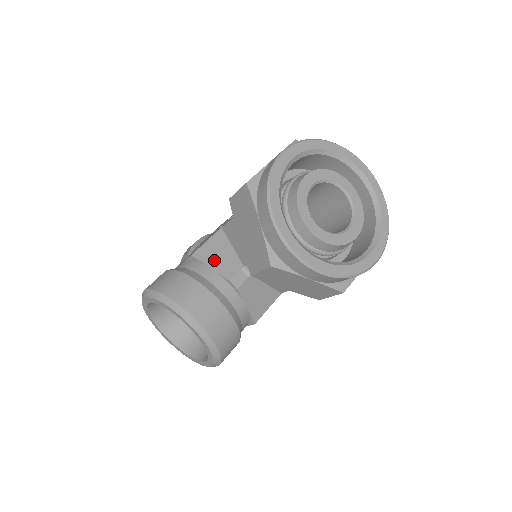
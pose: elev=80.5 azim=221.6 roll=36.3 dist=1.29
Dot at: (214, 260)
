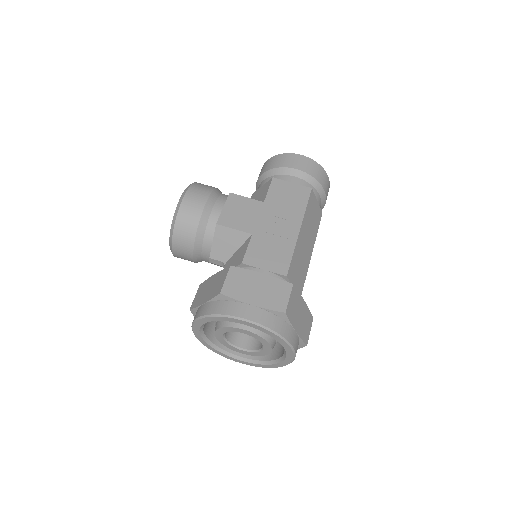
Dot at: (220, 241)
